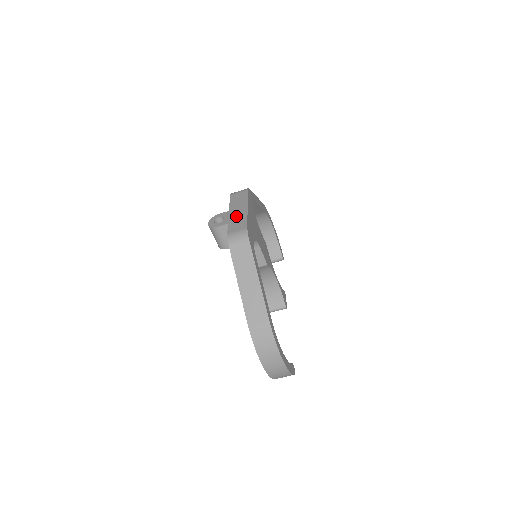
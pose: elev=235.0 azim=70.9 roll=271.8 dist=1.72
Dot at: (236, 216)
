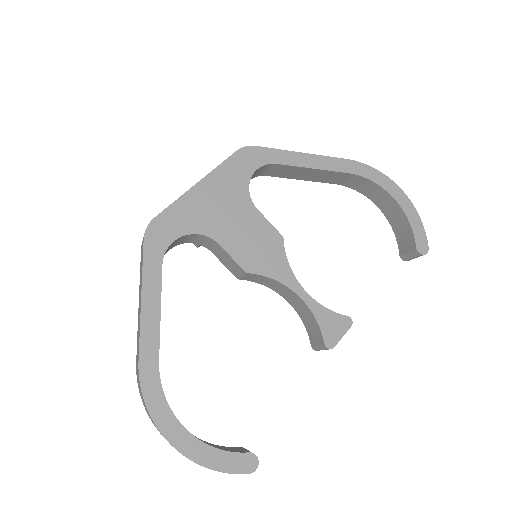
Dot at: occluded
